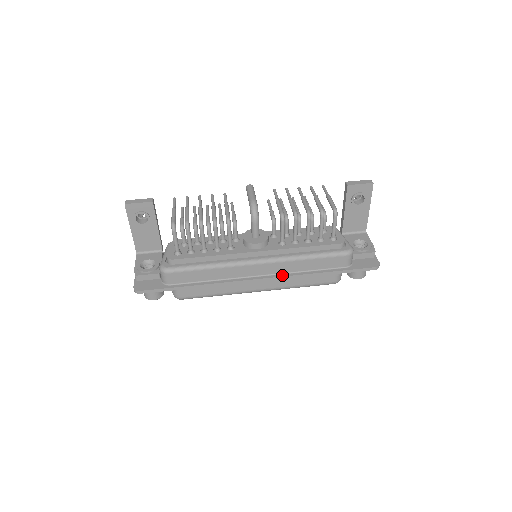
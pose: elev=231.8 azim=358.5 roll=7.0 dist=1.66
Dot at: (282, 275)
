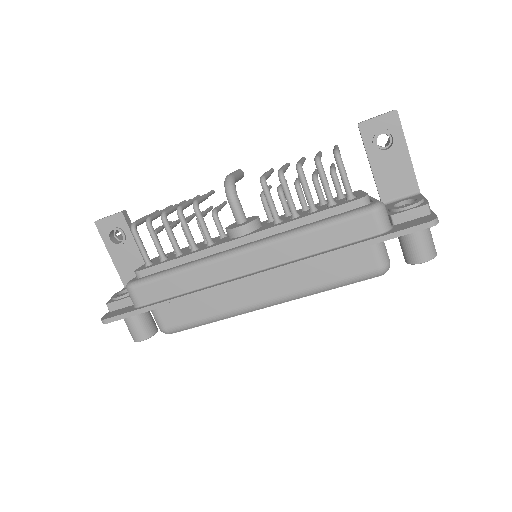
Dot at: (281, 265)
